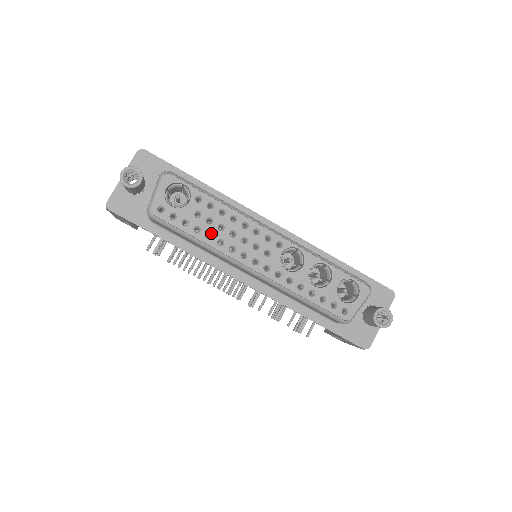
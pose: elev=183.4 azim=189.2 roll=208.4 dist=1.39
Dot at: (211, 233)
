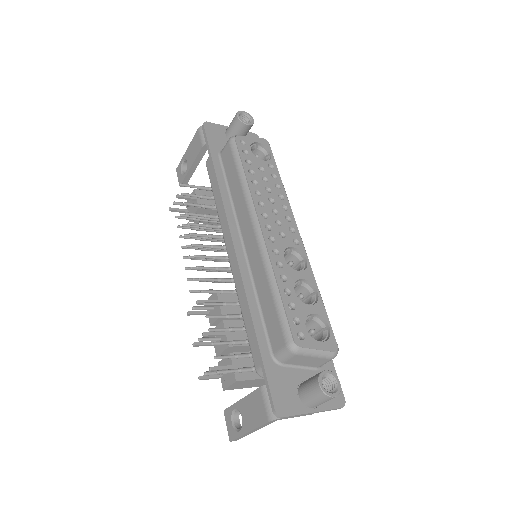
Dot at: (258, 183)
